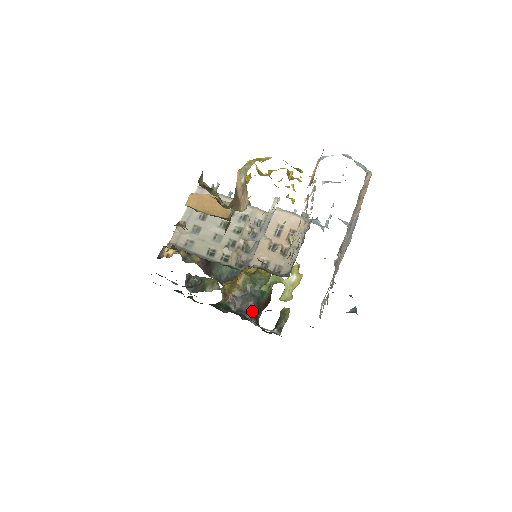
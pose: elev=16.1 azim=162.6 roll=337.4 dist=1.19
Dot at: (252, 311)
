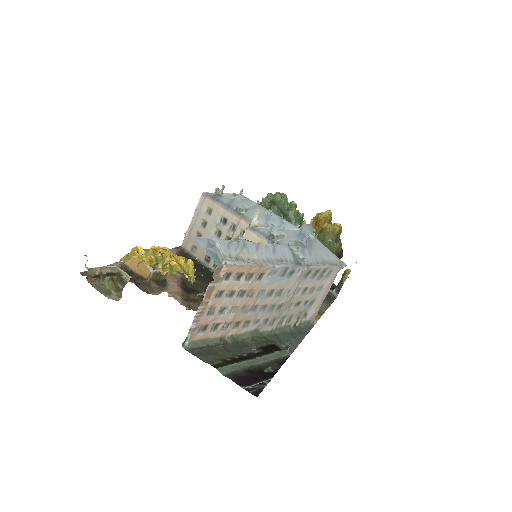
Dot at: occluded
